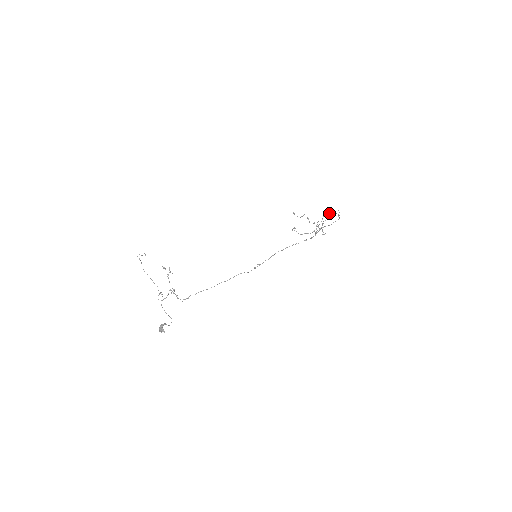
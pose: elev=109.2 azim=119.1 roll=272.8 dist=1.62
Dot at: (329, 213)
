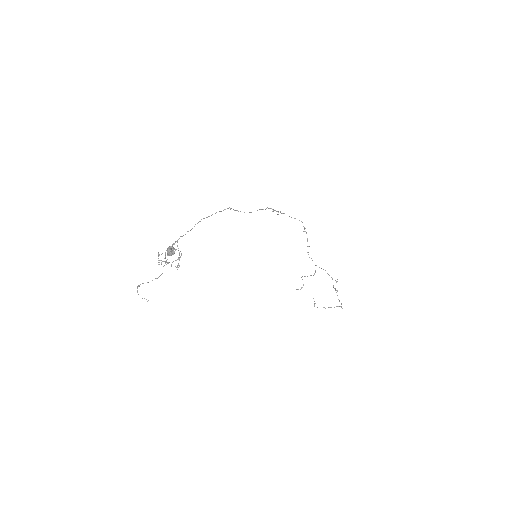
Dot at: occluded
